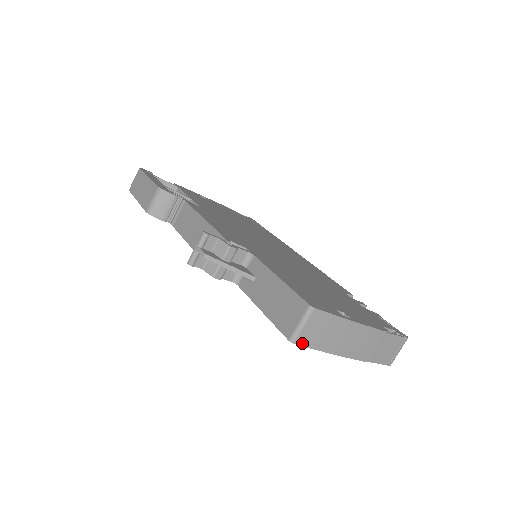
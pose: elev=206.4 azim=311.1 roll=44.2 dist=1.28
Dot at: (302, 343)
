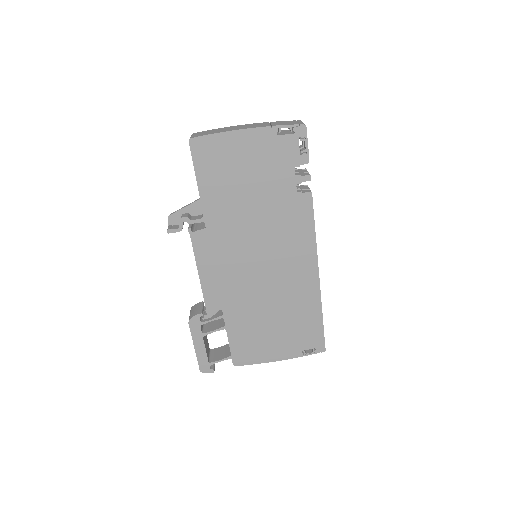
Dot at: (197, 137)
